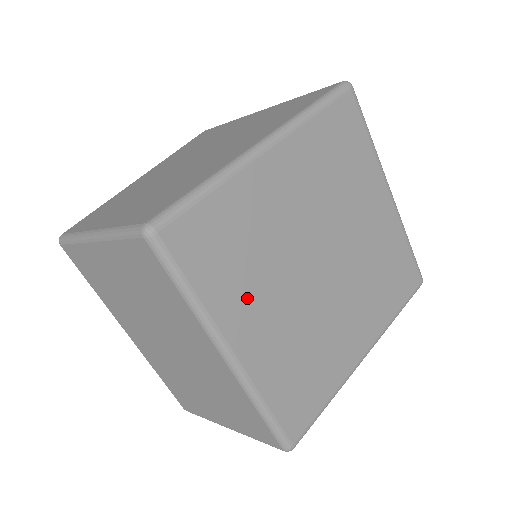
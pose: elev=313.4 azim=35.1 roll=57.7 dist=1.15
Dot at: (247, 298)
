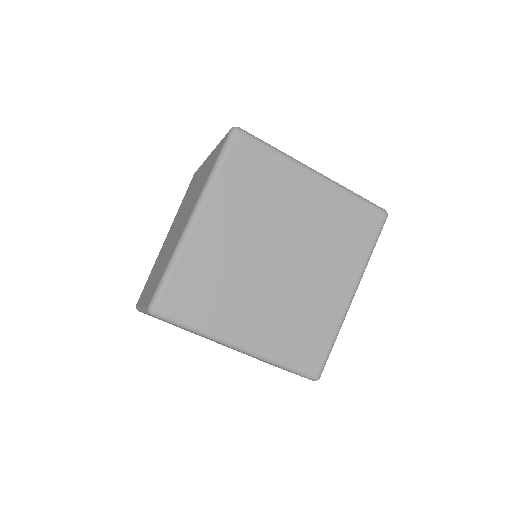
Dot at: (232, 311)
